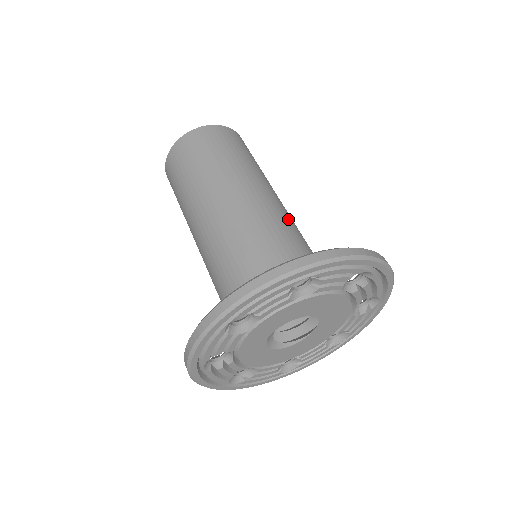
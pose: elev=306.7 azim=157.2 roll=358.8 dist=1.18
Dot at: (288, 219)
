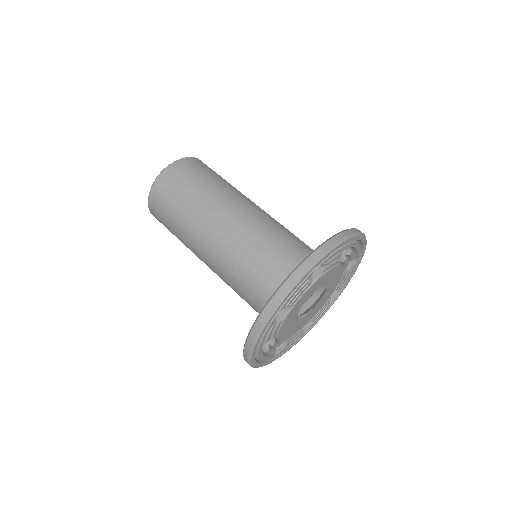
Dot at: occluded
